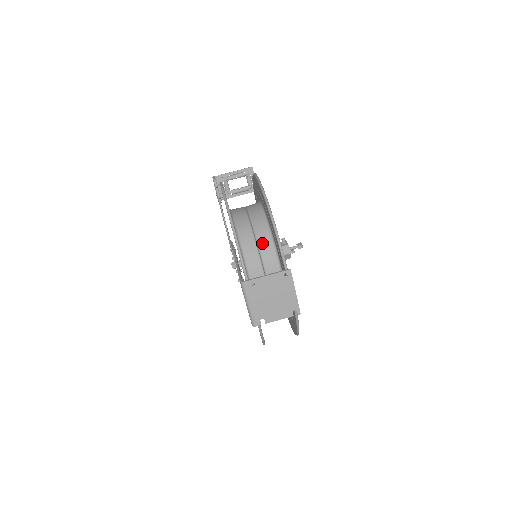
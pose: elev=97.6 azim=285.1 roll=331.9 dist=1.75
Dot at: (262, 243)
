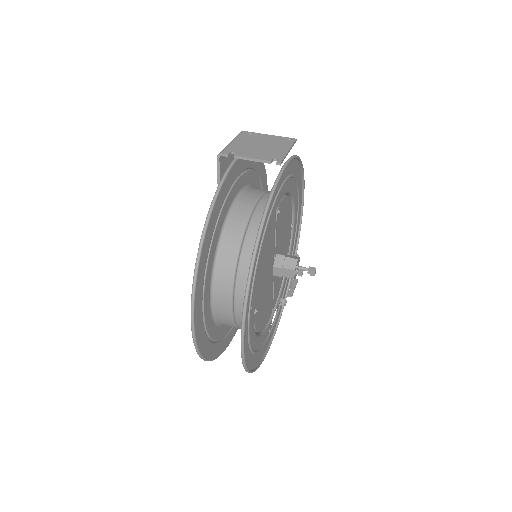
Dot at: occluded
